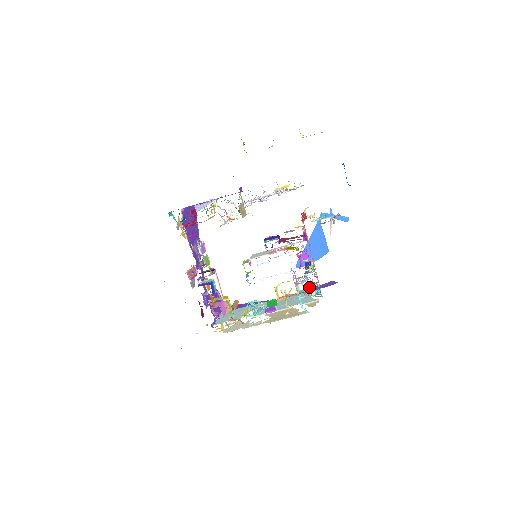
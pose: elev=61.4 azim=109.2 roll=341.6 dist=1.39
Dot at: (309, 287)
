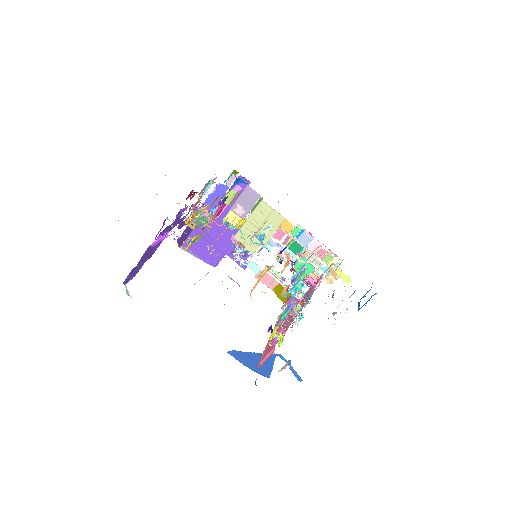
Dot at: (284, 316)
